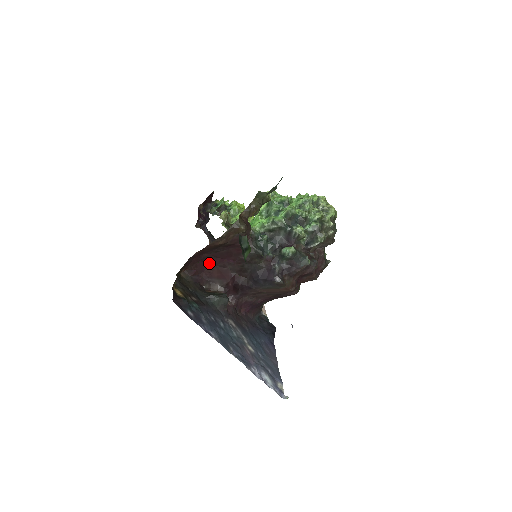
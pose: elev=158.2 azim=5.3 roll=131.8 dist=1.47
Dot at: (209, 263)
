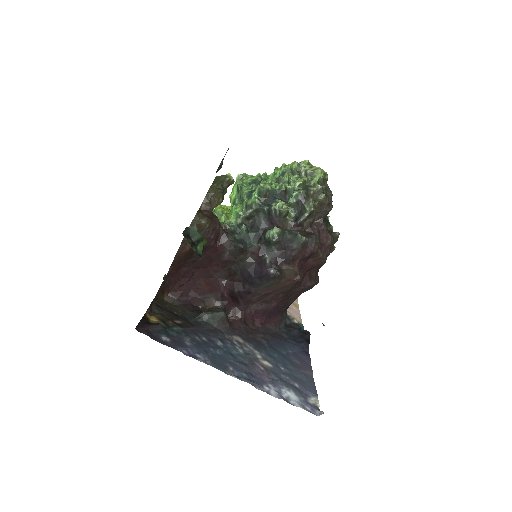
Dot at: (193, 278)
